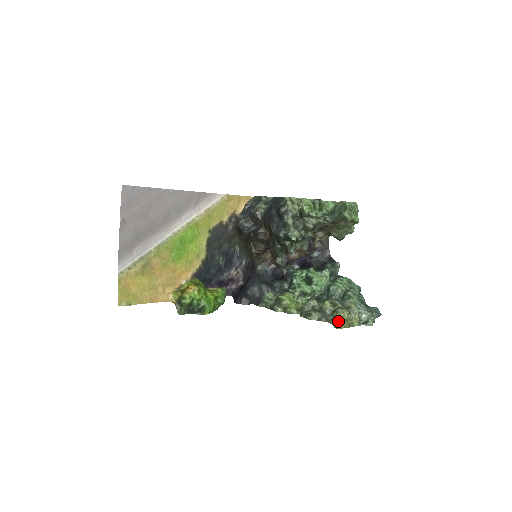
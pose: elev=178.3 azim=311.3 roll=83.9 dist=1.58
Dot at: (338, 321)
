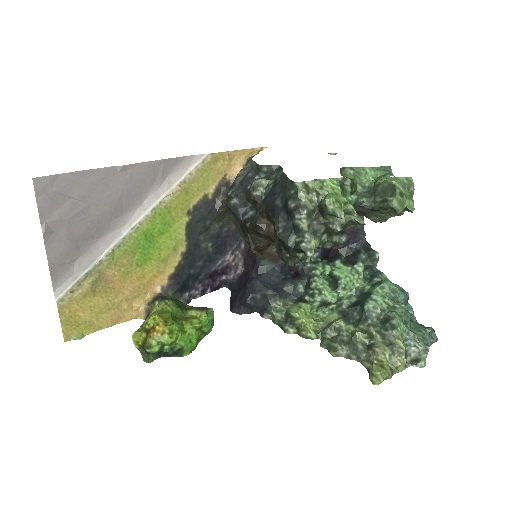
Dot at: (375, 369)
